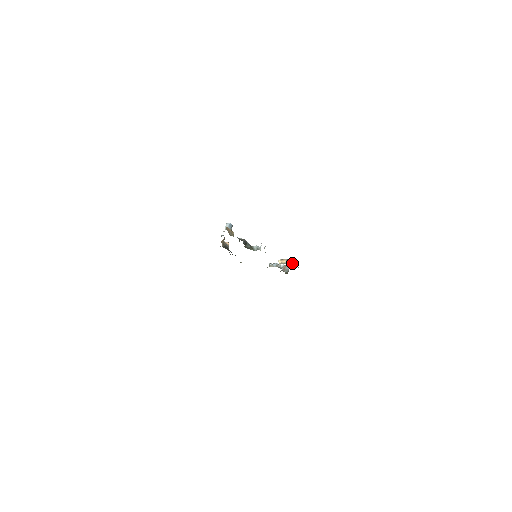
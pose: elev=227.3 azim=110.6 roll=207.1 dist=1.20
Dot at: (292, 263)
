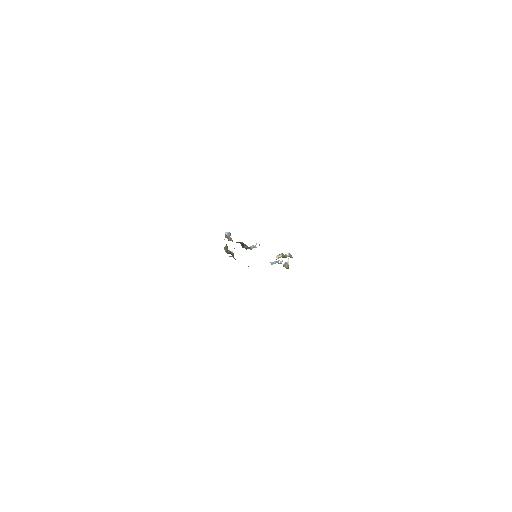
Dot at: (287, 256)
